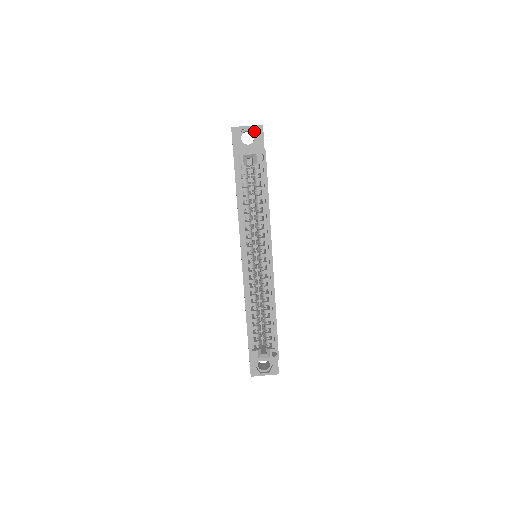
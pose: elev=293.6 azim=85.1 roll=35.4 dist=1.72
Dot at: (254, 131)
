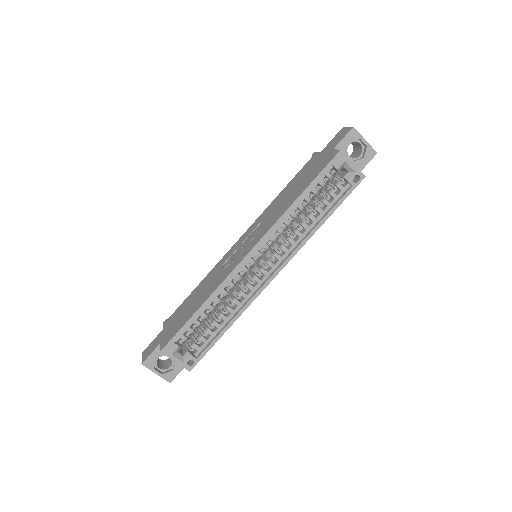
Dot at: (366, 150)
